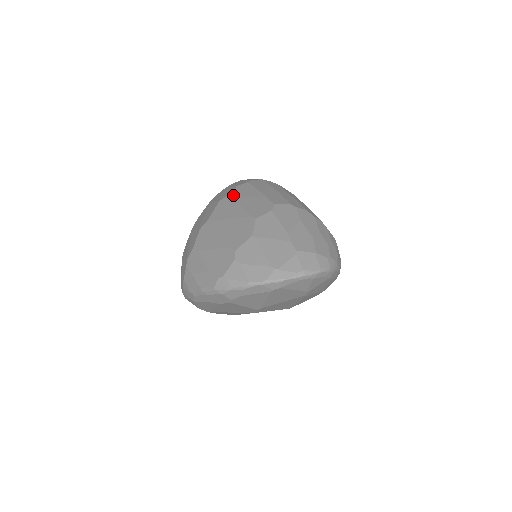
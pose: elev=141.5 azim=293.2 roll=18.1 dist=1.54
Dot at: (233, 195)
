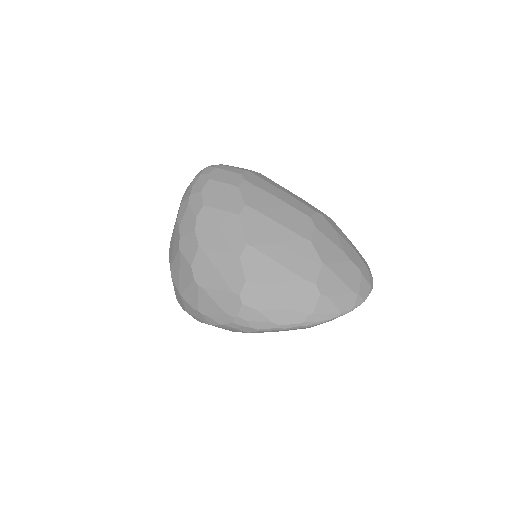
Dot at: (252, 205)
